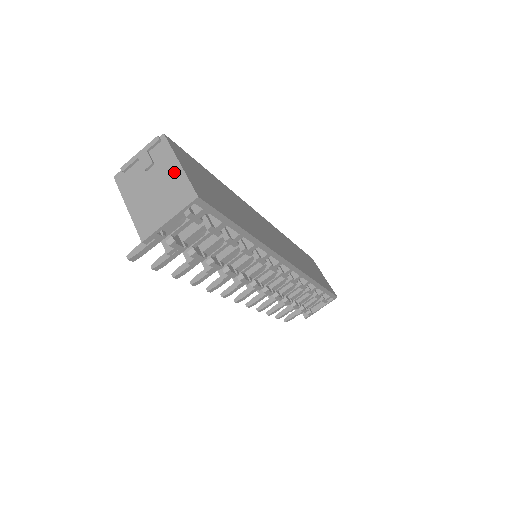
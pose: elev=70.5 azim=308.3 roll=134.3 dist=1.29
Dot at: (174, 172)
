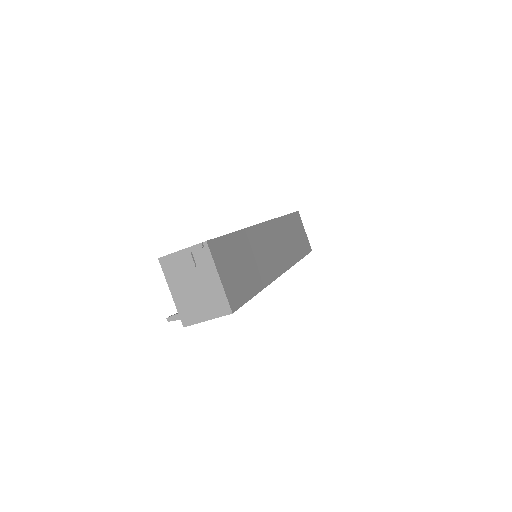
Dot at: (214, 283)
